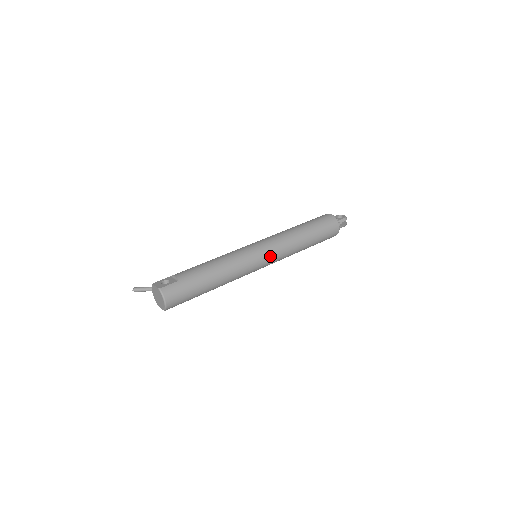
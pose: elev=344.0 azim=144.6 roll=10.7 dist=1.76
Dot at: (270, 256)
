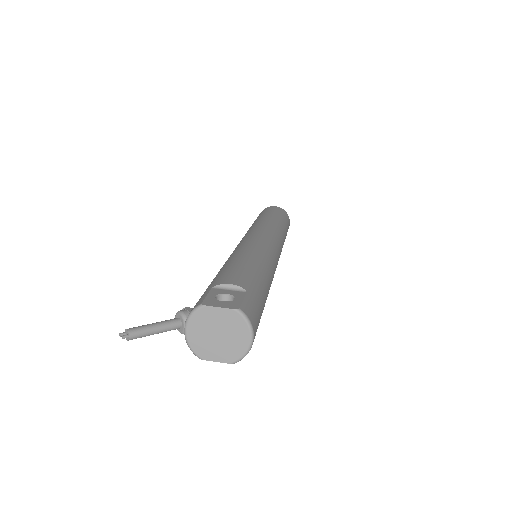
Dot at: (279, 253)
